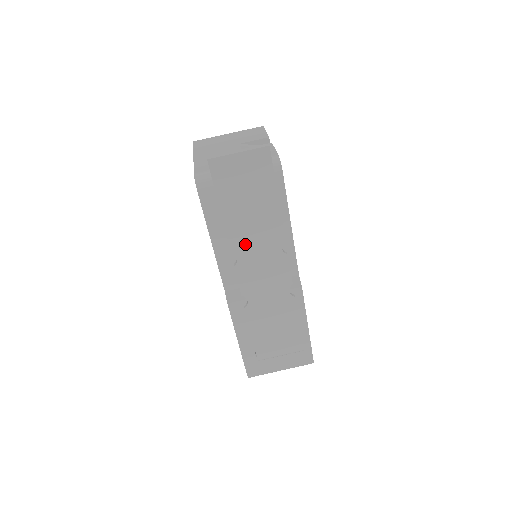
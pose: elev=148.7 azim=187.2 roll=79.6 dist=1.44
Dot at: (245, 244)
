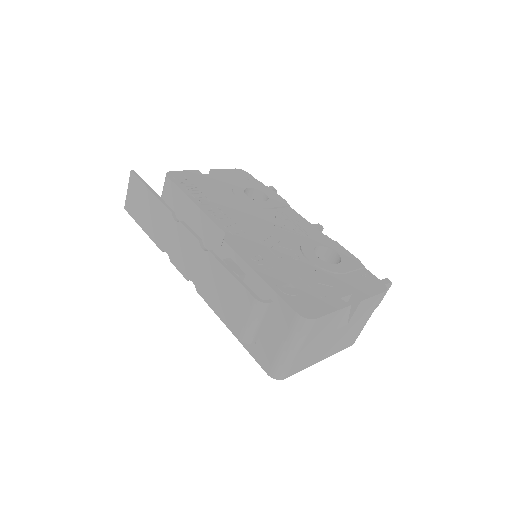
Dot at: (163, 239)
